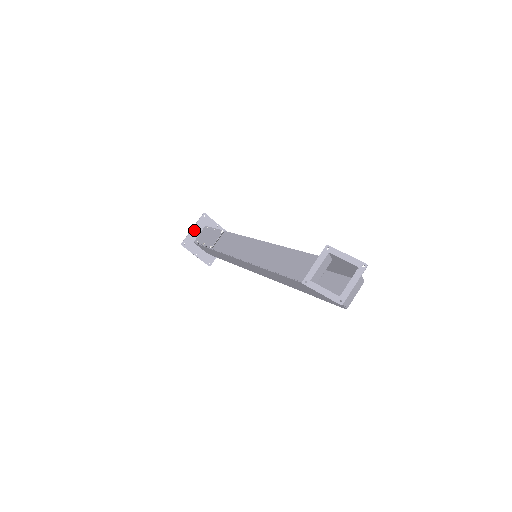
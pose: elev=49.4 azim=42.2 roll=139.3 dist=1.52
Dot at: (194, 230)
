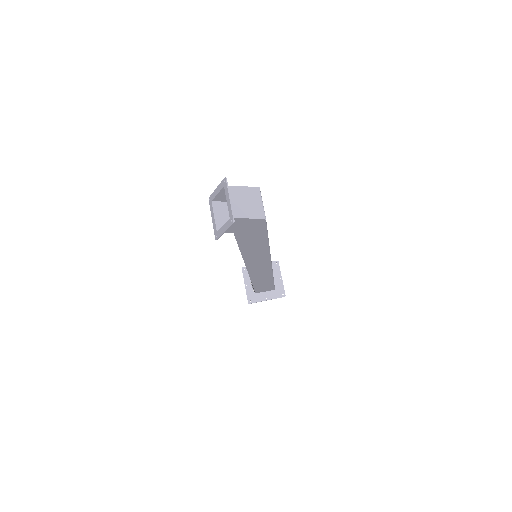
Dot at: (247, 285)
